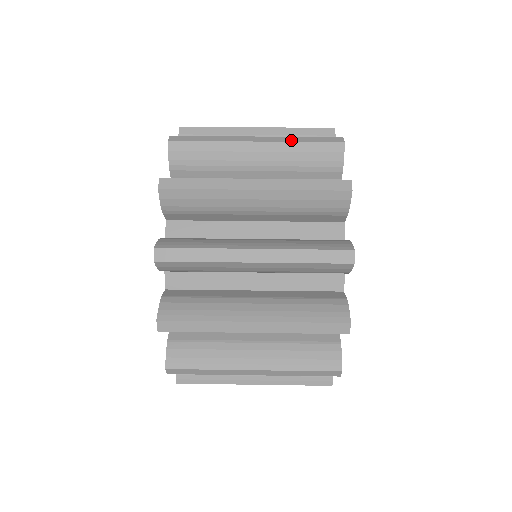
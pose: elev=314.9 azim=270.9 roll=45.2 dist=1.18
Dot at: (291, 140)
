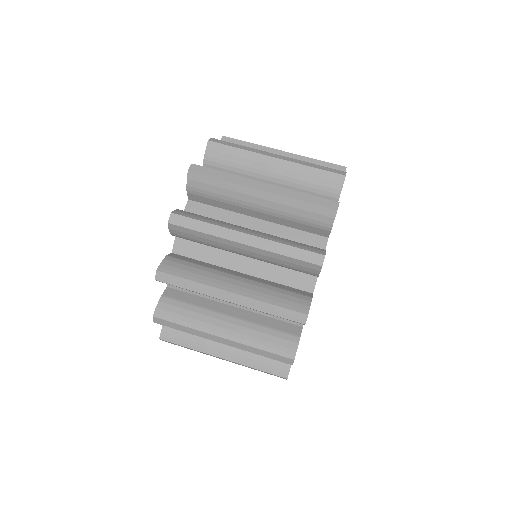
Dot at: (304, 163)
